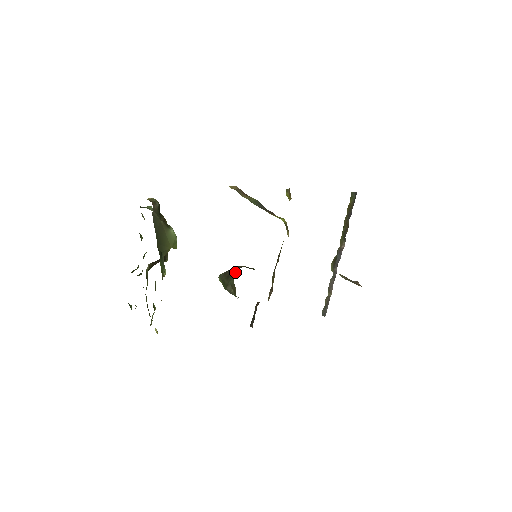
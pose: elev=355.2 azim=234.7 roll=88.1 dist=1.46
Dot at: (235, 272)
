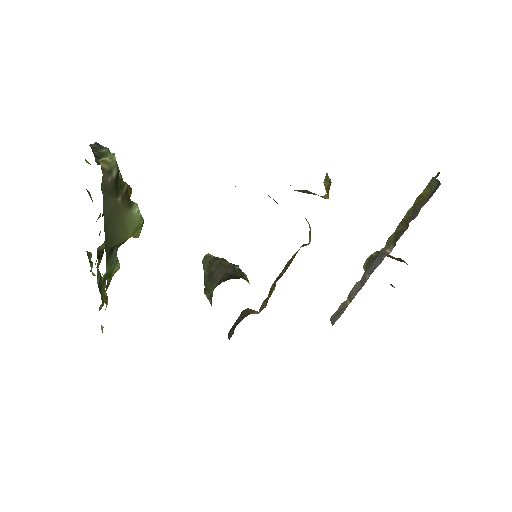
Dot at: (219, 278)
